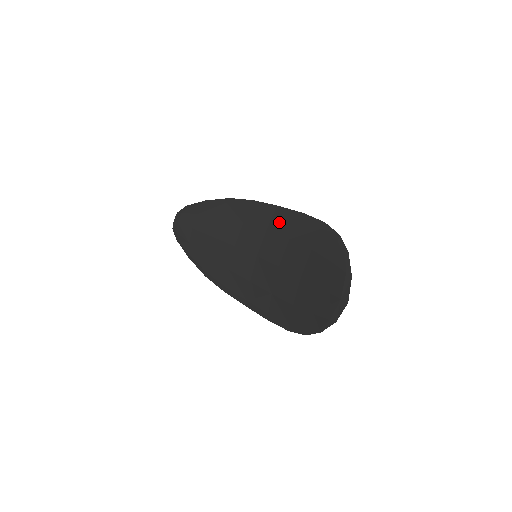
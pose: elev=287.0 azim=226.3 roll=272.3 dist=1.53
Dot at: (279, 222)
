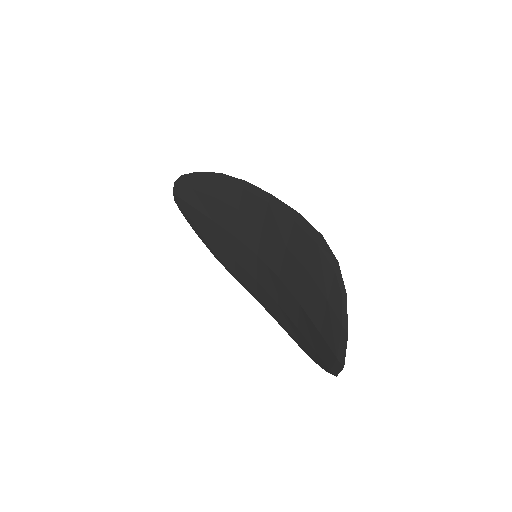
Dot at: (274, 219)
